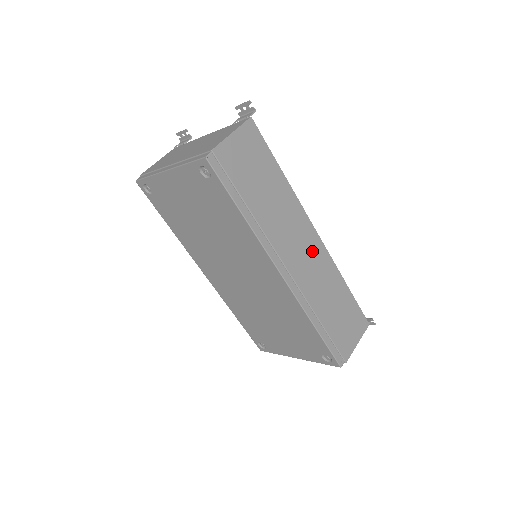
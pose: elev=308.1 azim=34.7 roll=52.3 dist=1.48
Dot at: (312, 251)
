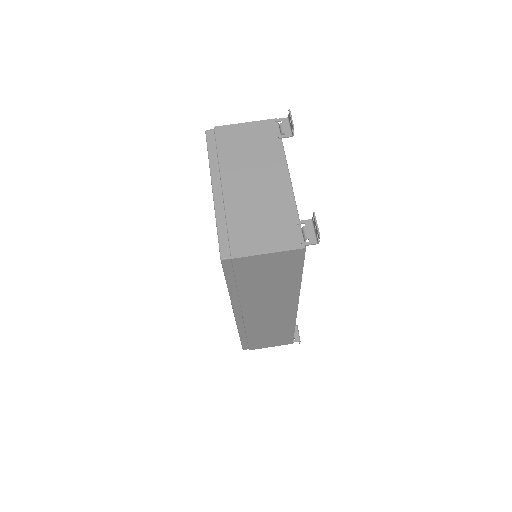
Dot at: (280, 314)
